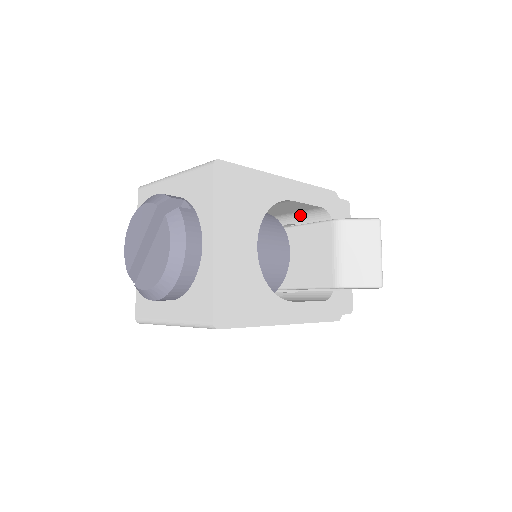
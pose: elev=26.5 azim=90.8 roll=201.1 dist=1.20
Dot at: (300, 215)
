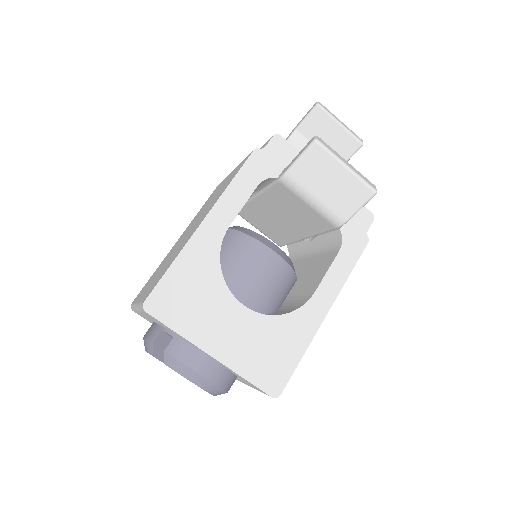
Dot at: occluded
